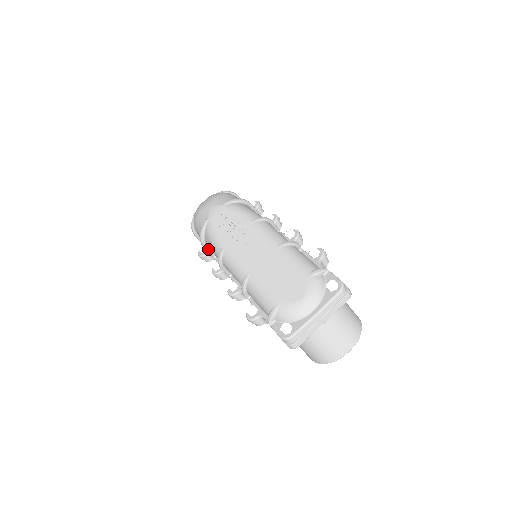
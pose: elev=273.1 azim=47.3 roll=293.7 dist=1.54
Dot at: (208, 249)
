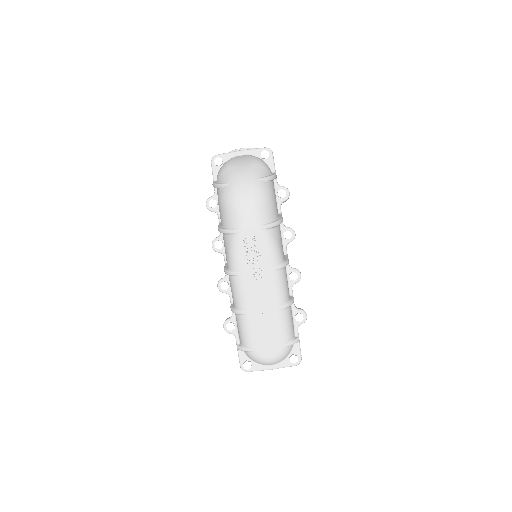
Dot at: occluded
